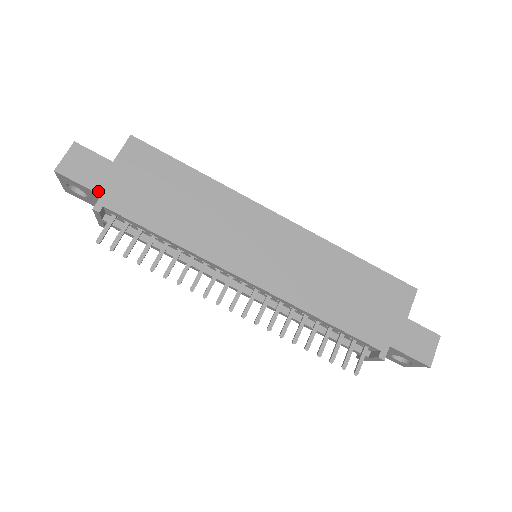
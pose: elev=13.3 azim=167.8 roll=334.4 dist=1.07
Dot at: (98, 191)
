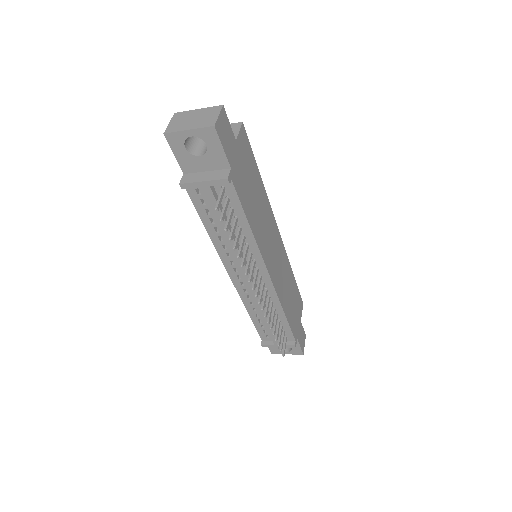
Dot at: (230, 163)
